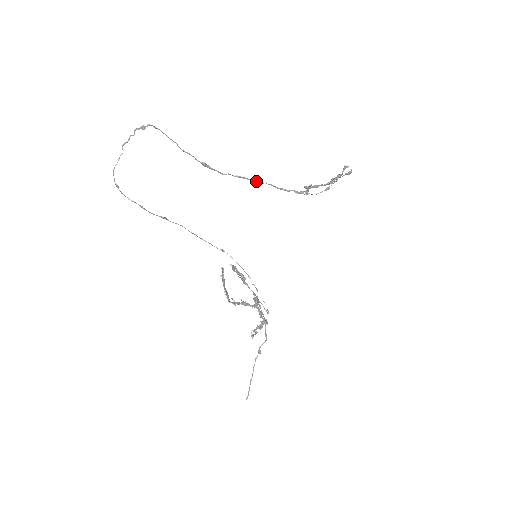
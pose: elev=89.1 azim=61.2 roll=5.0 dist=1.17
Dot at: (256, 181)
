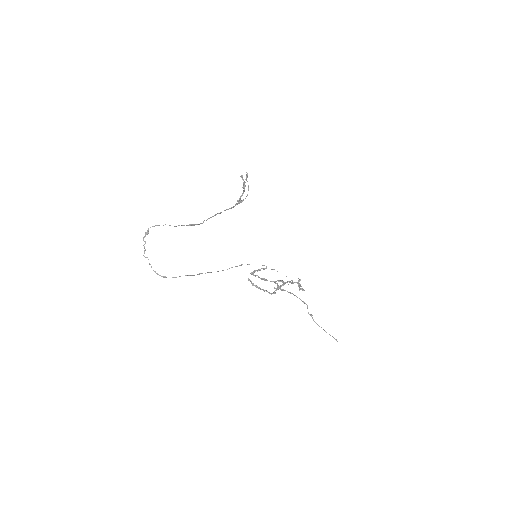
Dot at: occluded
